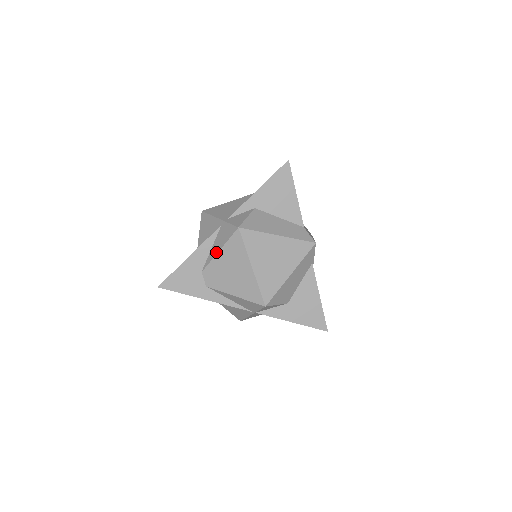
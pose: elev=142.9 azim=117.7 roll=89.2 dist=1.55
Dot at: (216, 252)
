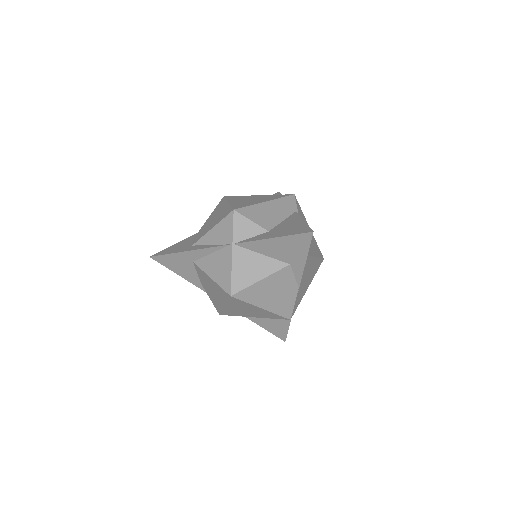
Dot at: occluded
